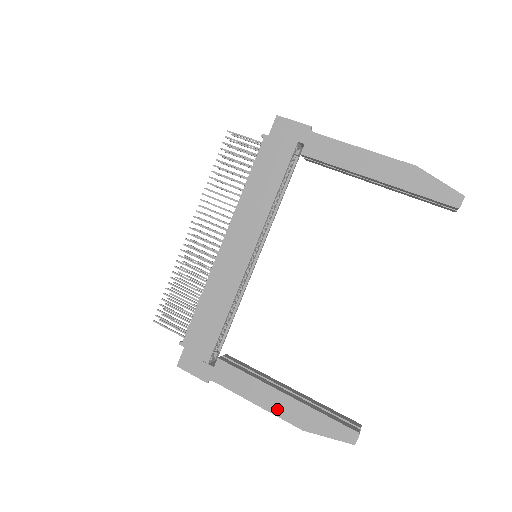
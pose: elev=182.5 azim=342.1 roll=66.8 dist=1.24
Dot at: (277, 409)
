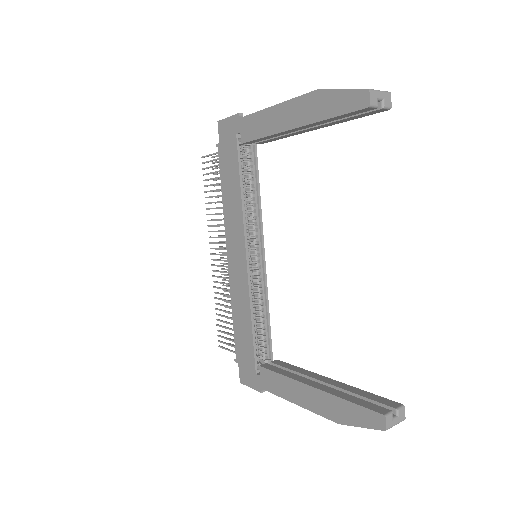
Dot at: (312, 405)
